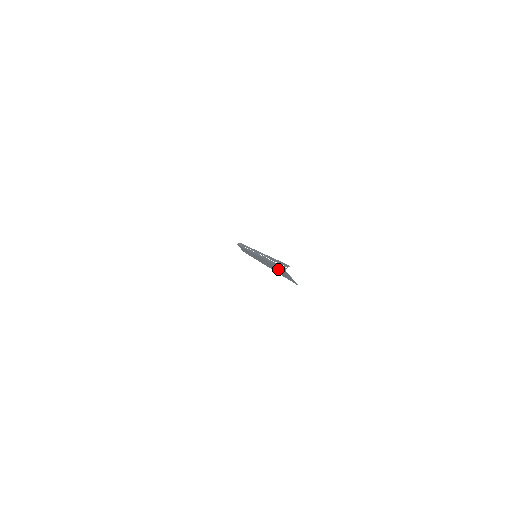
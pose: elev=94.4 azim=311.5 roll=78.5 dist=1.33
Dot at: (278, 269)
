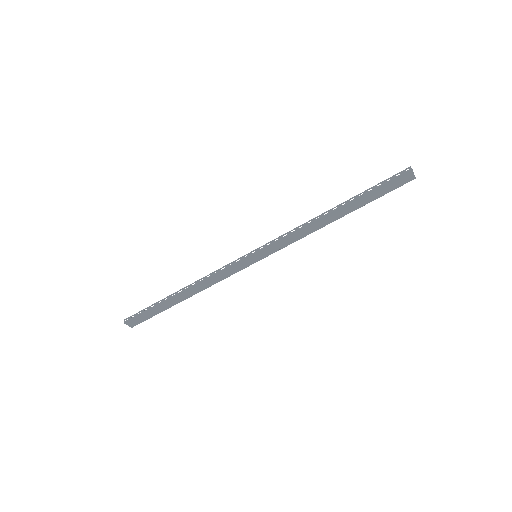
Dot at: (373, 194)
